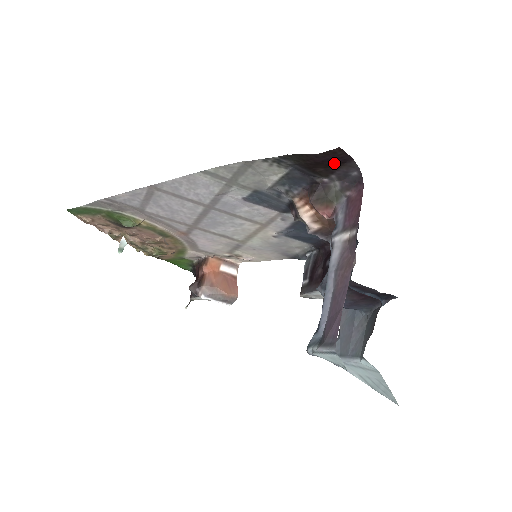
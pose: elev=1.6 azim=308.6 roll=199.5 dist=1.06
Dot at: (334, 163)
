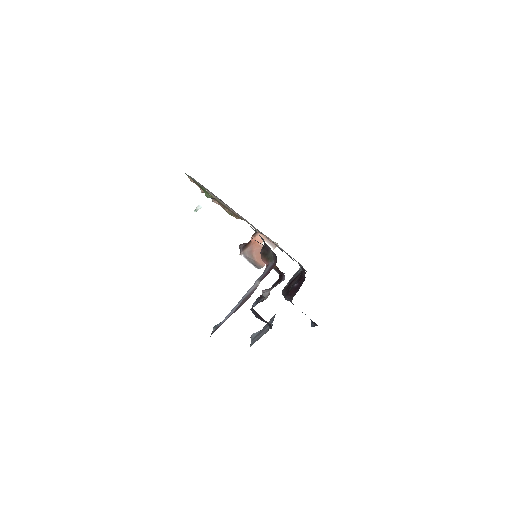
Dot at: occluded
